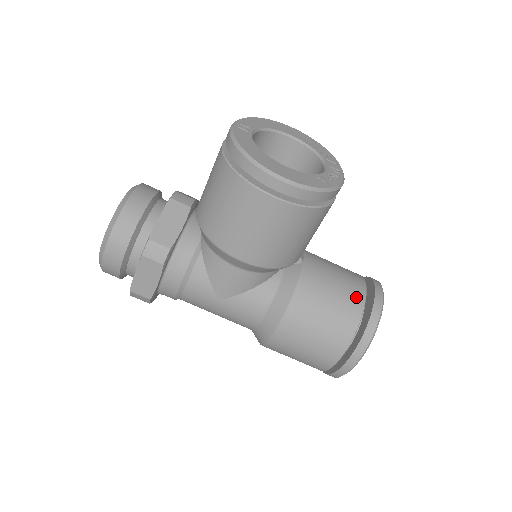
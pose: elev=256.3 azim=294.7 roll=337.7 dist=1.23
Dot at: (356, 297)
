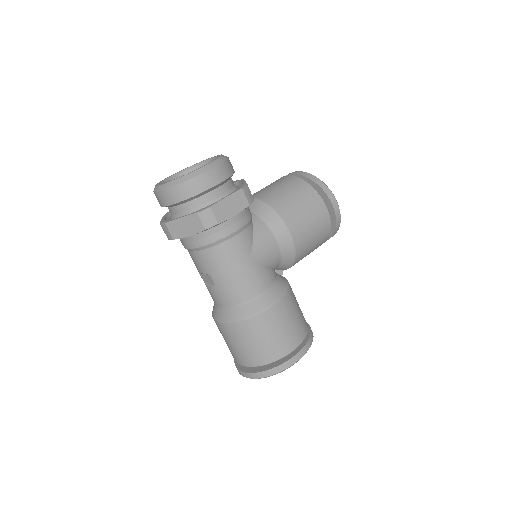
Dot at: occluded
